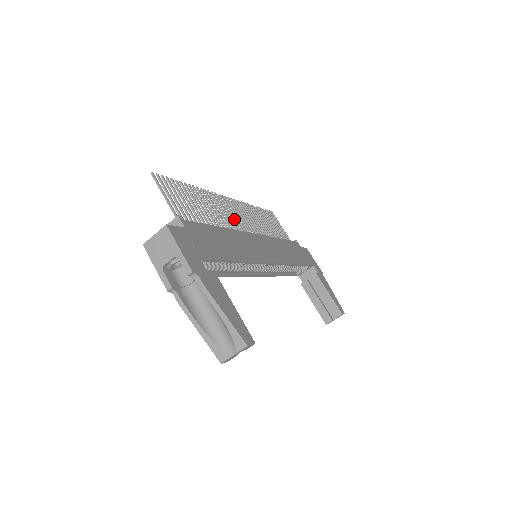
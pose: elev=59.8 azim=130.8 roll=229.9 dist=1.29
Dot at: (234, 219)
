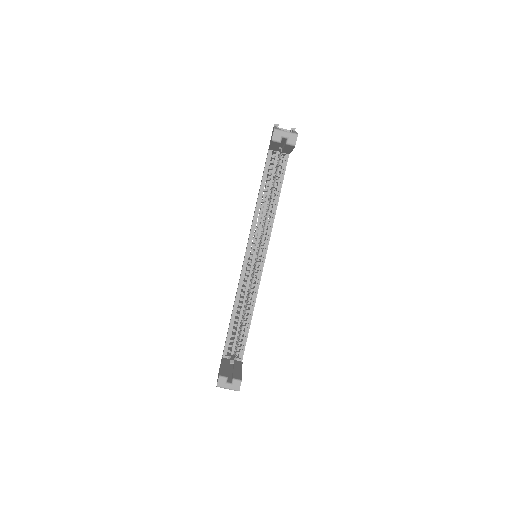
Dot at: occluded
